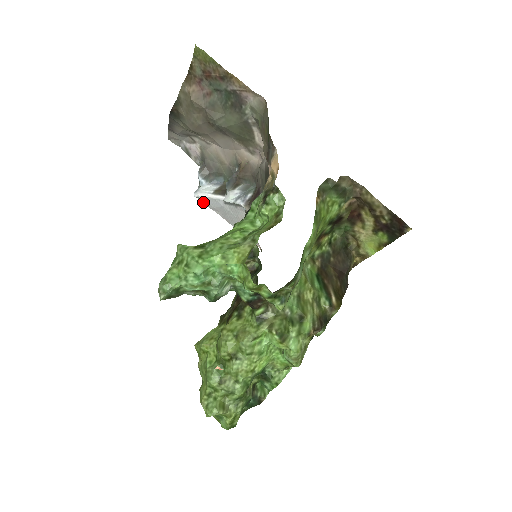
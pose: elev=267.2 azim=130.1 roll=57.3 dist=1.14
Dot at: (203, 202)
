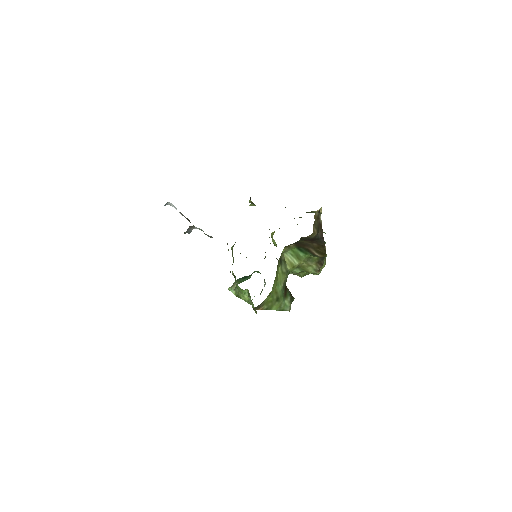
Dot at: occluded
